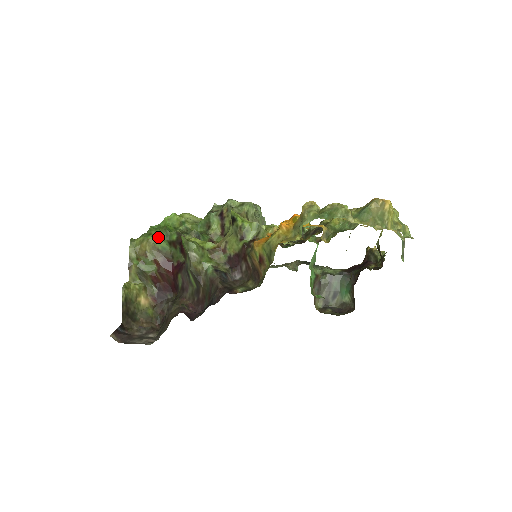
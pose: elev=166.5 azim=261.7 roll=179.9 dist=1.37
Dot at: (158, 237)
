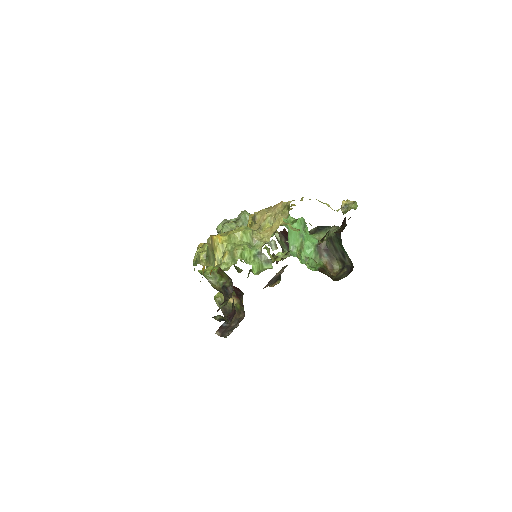
Dot at: occluded
